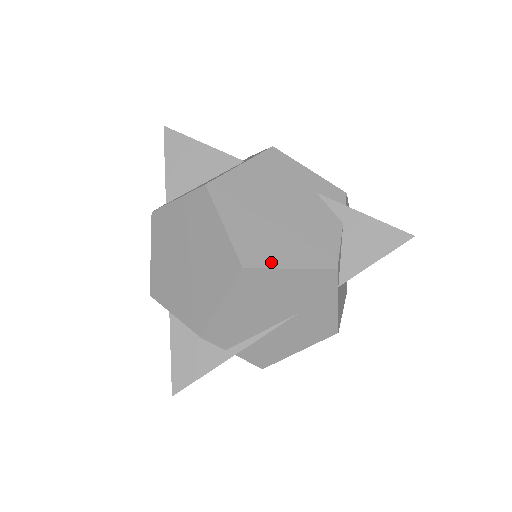
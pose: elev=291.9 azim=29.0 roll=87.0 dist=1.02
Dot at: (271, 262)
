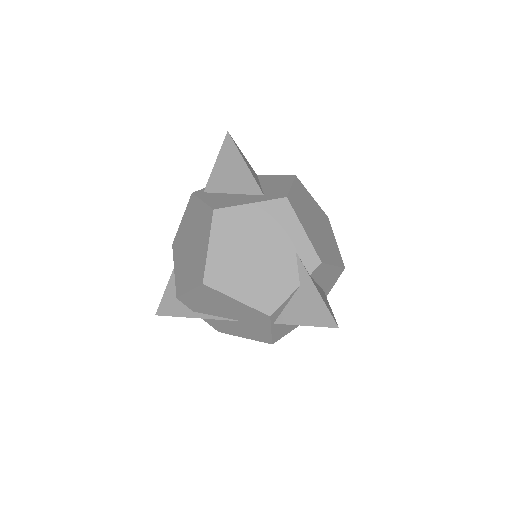
Dot at: (225, 289)
